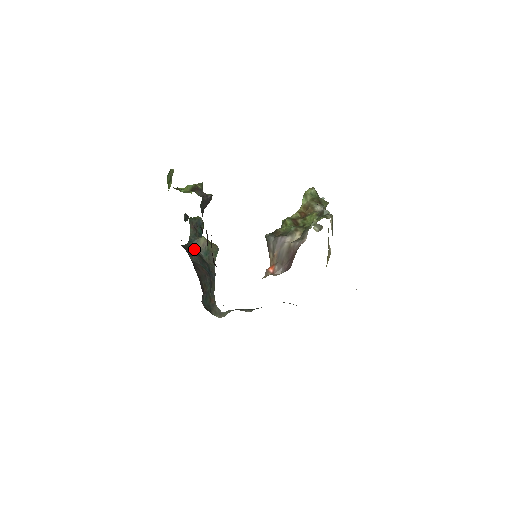
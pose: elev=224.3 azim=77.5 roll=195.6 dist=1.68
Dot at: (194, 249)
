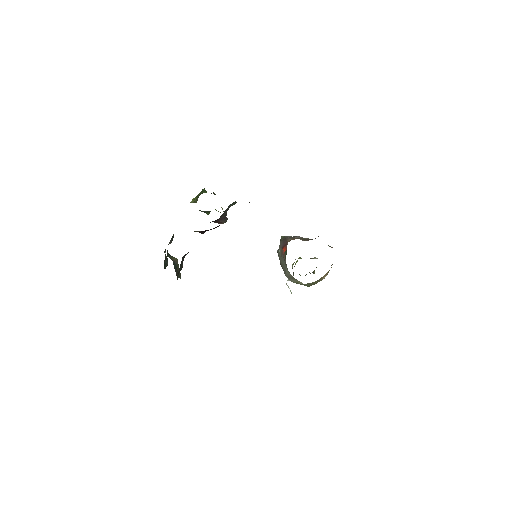
Dot at: occluded
